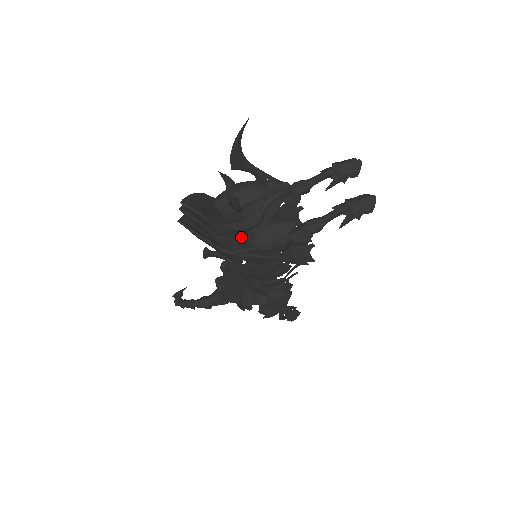
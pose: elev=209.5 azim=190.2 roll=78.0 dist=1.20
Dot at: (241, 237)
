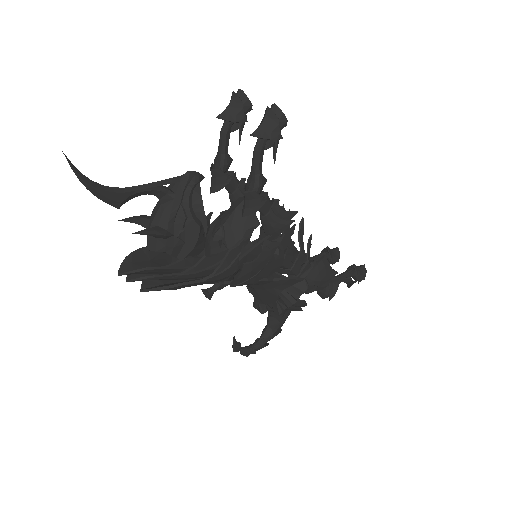
Dot at: occluded
